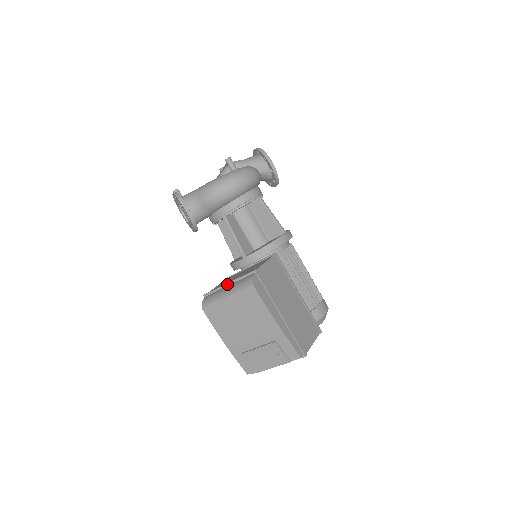
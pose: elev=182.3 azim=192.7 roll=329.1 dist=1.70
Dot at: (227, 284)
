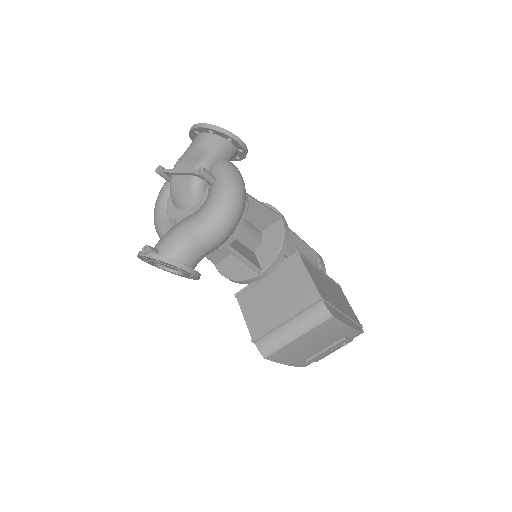
Dot at: (285, 322)
